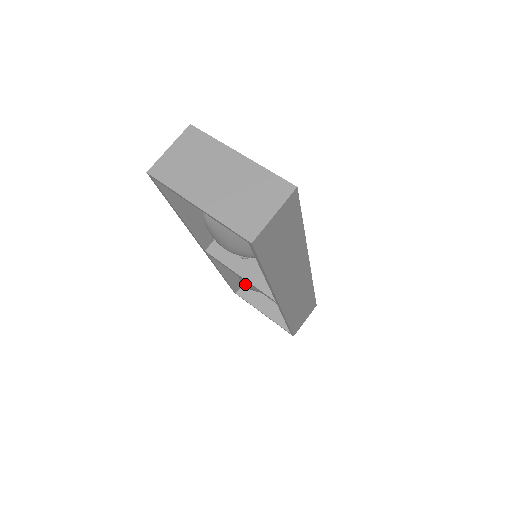
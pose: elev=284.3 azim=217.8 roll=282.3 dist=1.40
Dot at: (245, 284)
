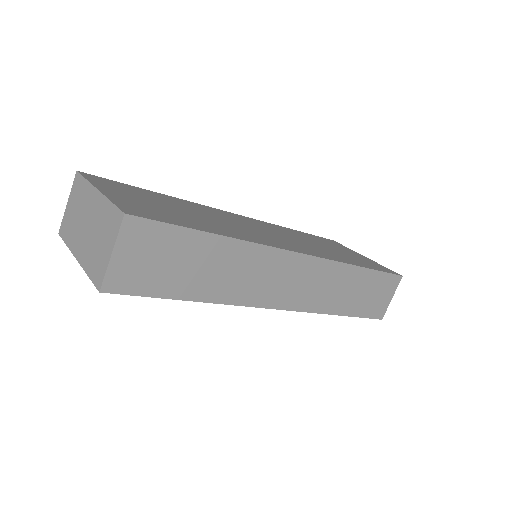
Dot at: occluded
